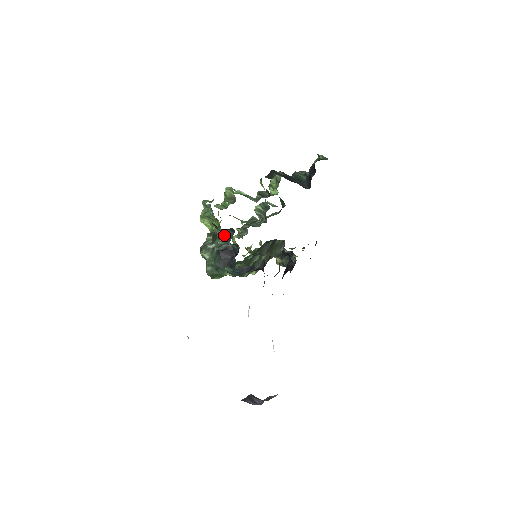
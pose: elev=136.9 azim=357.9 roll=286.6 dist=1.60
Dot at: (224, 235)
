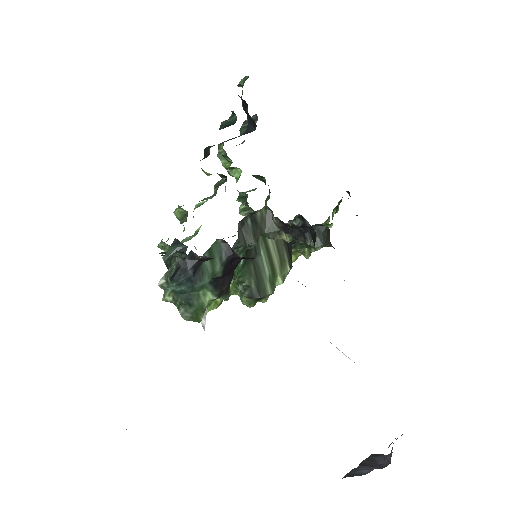
Dot at: occluded
